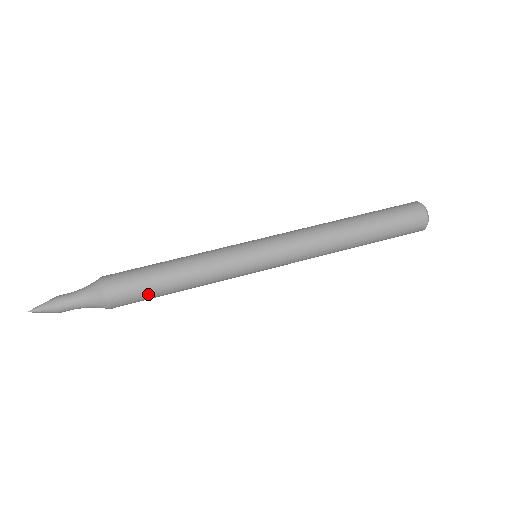
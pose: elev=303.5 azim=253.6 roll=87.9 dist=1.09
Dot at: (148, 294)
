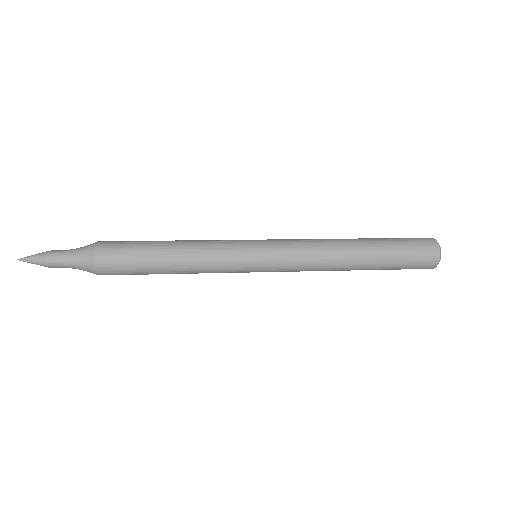
Dot at: (138, 265)
